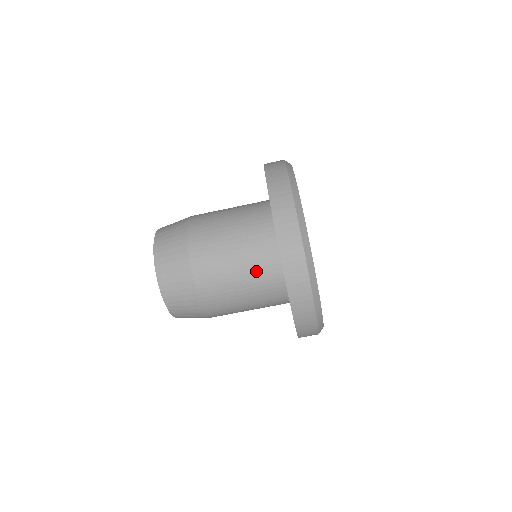
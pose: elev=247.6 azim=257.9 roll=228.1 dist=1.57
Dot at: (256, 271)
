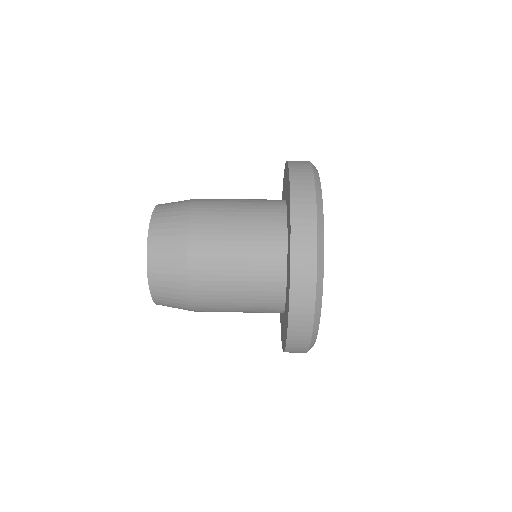
Dot at: (257, 239)
